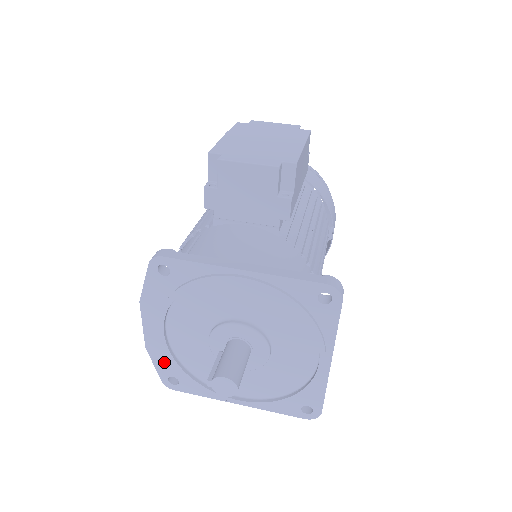
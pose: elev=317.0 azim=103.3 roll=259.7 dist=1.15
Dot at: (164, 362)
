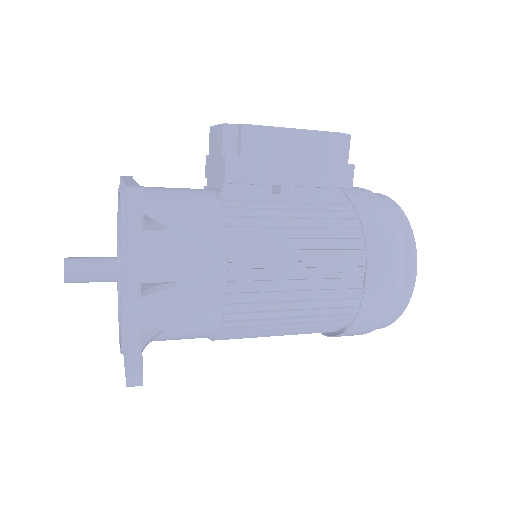
Dot at: occluded
